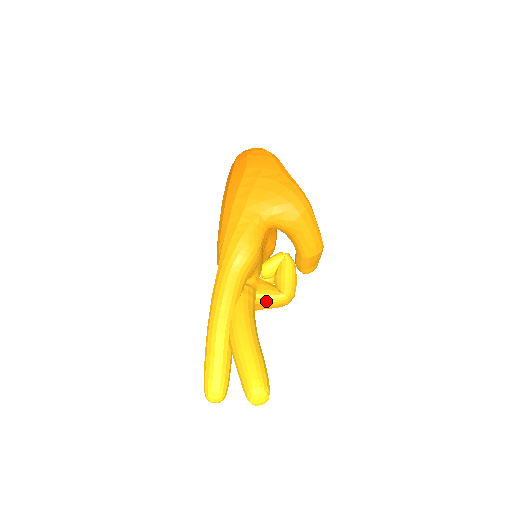
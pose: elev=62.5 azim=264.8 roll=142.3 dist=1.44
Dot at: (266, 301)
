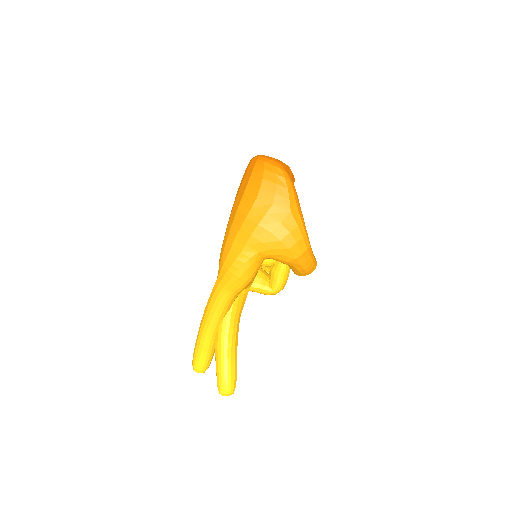
Dot at: (257, 292)
